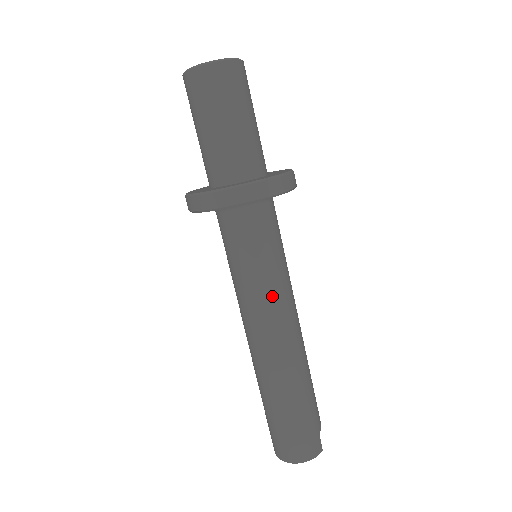
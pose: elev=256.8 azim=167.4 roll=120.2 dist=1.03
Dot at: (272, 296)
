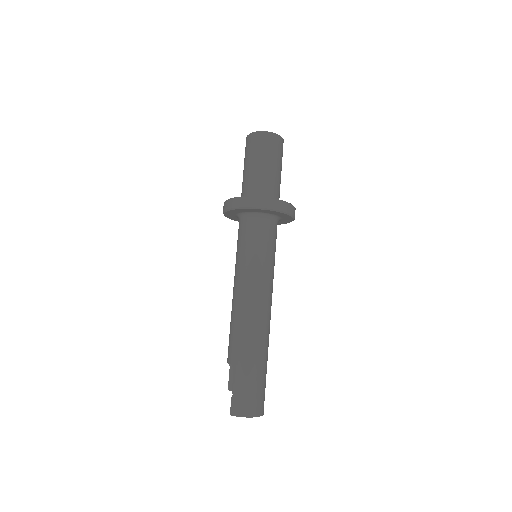
Dot at: (271, 281)
